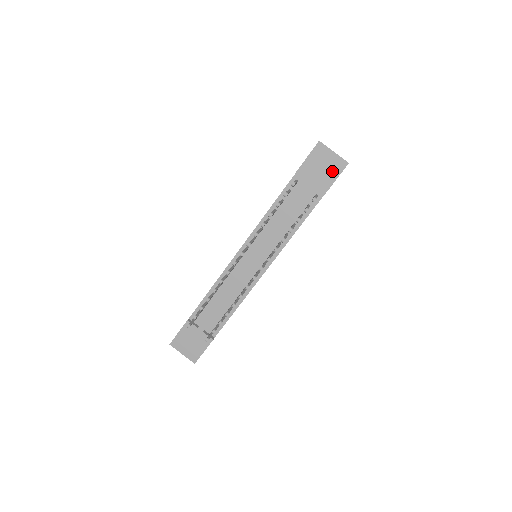
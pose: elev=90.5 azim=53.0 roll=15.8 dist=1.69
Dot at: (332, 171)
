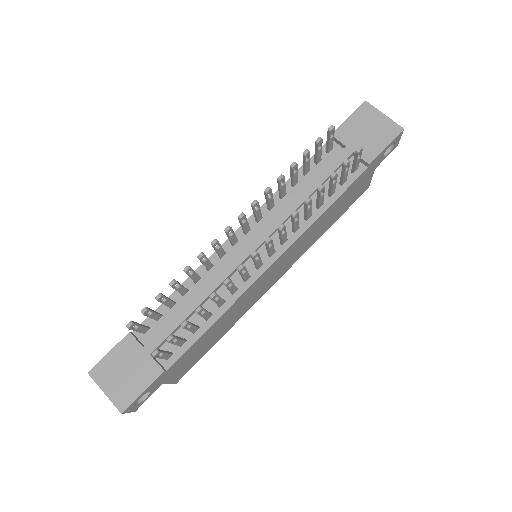
Dot at: (381, 136)
